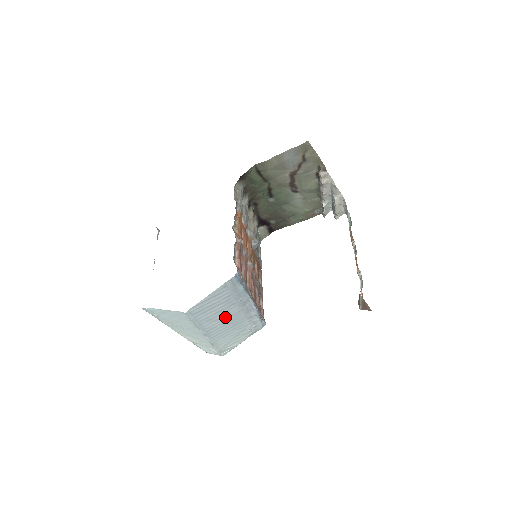
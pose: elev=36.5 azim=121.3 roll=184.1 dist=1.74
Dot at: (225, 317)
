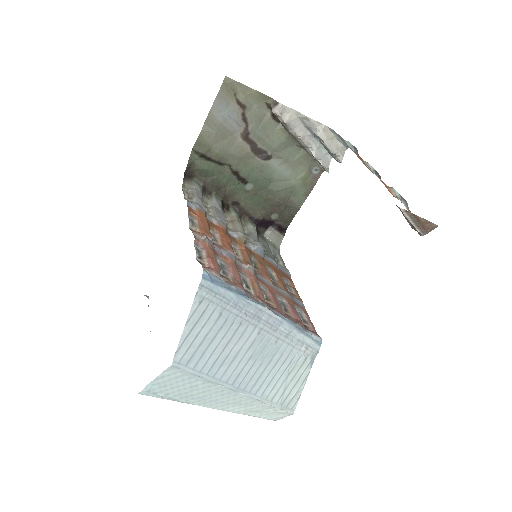
Dot at: (244, 350)
